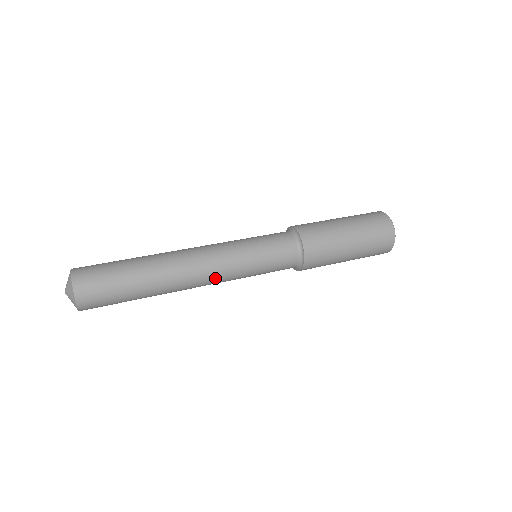
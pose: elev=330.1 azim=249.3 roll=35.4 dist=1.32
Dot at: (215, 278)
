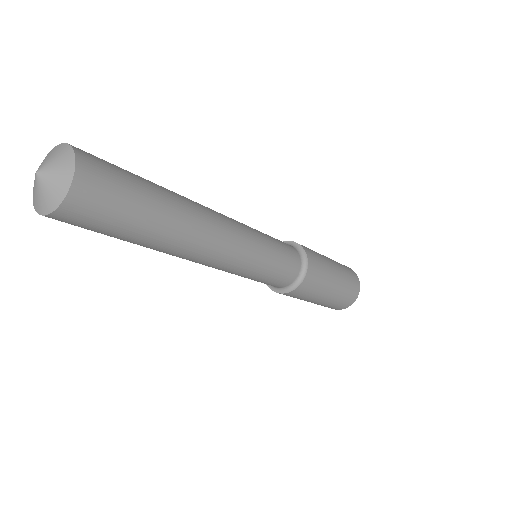
Dot at: (235, 246)
